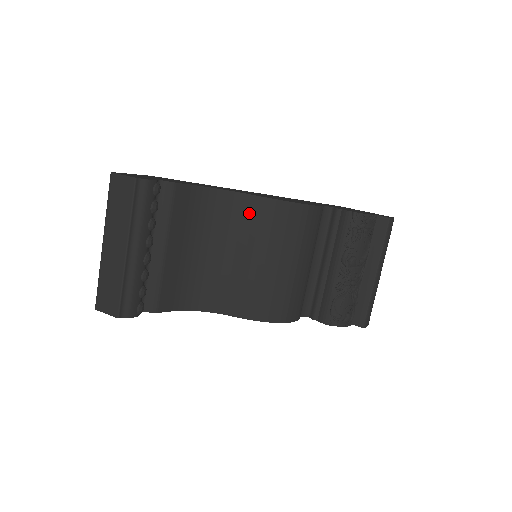
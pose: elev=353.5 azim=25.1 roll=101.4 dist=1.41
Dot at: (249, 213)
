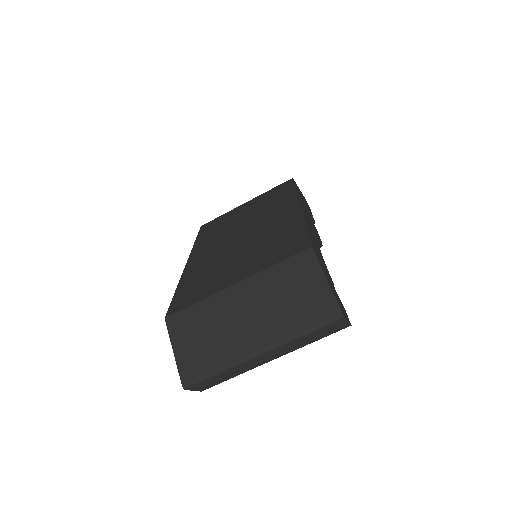
Dot at: occluded
